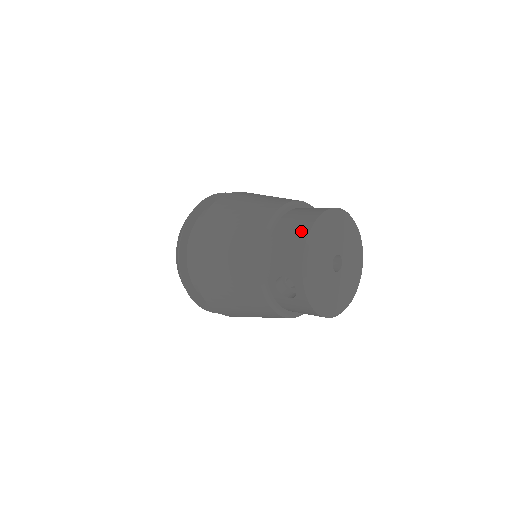
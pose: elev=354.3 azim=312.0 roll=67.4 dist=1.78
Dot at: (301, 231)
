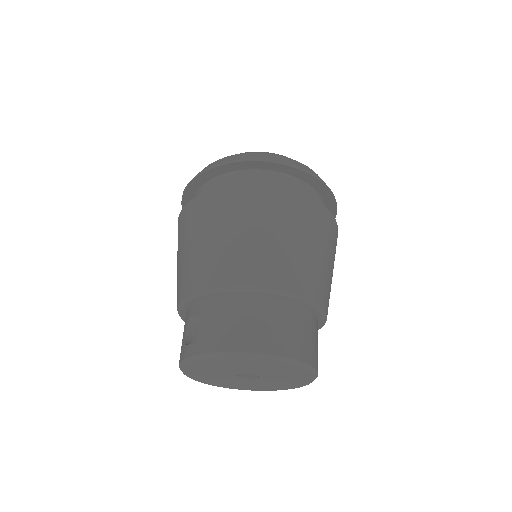
Dot at: (254, 339)
